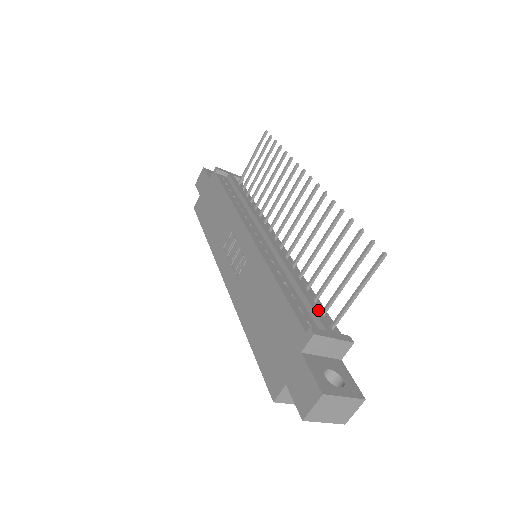
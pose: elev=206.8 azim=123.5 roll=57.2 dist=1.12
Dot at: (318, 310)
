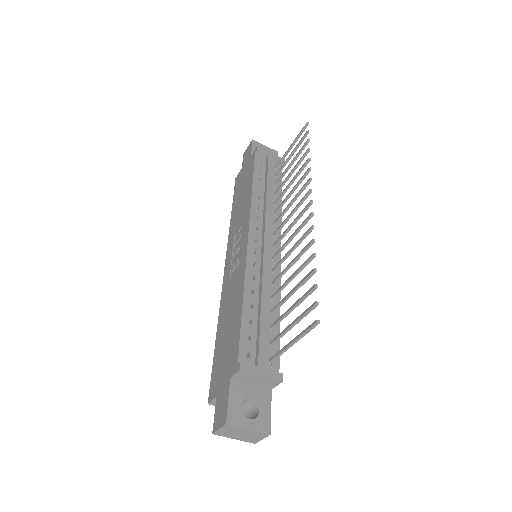
Dot at: (264, 341)
